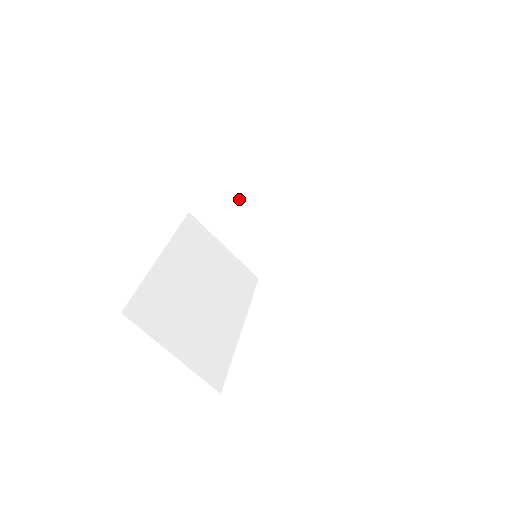
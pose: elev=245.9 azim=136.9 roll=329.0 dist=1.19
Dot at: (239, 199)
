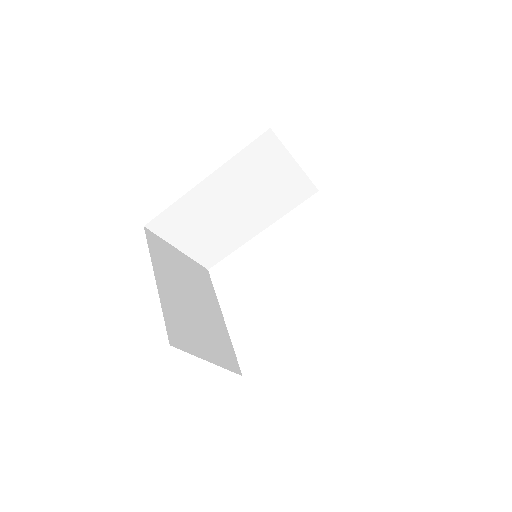
Dot at: occluded
